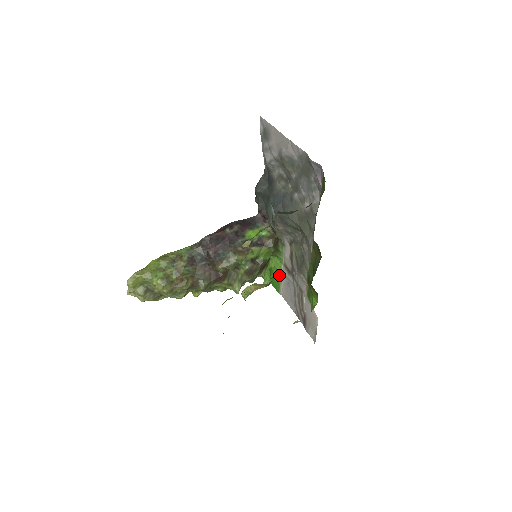
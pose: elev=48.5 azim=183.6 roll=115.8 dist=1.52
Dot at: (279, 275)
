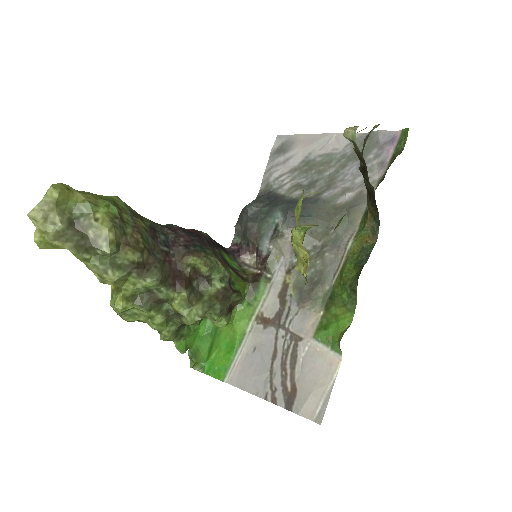
Dot at: (237, 341)
